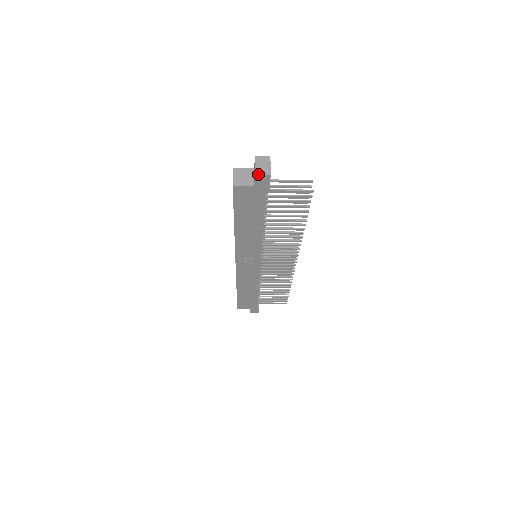
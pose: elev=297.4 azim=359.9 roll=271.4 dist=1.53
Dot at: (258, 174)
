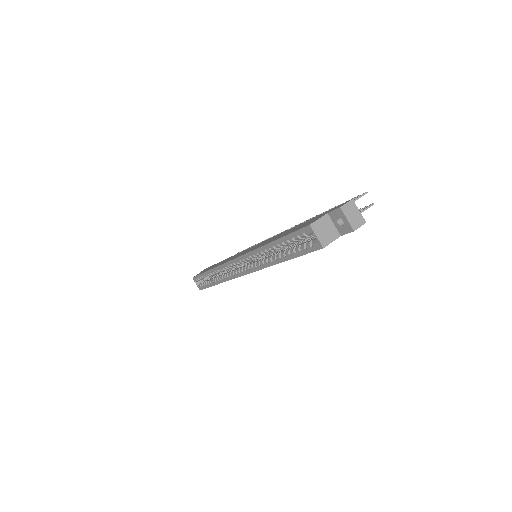
Dot at: (356, 229)
